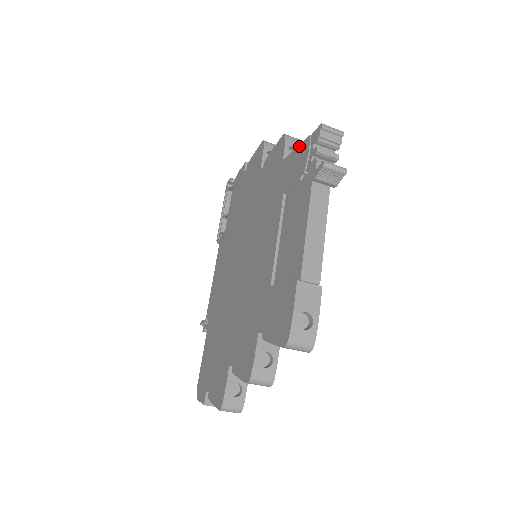
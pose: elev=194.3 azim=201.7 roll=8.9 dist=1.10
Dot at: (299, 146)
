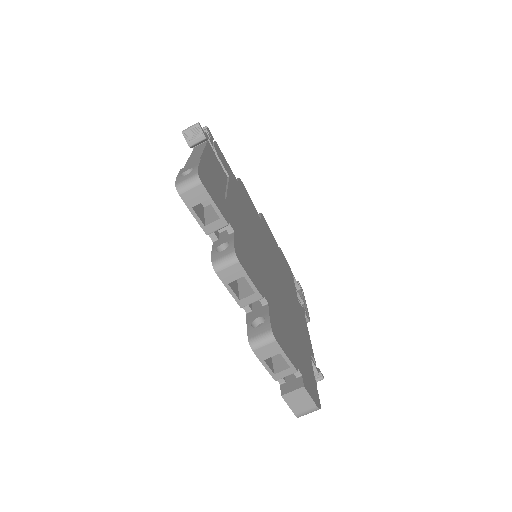
Dot at: occluded
